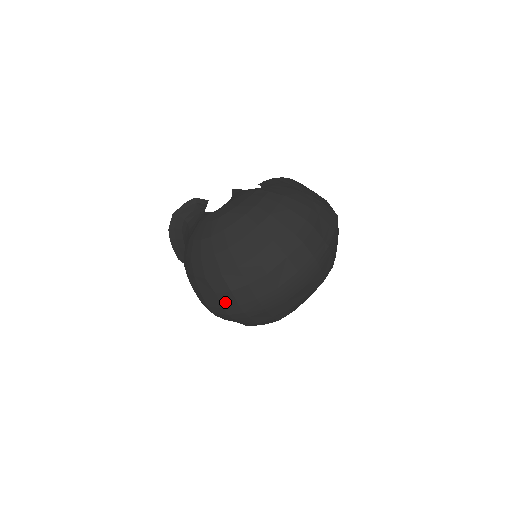
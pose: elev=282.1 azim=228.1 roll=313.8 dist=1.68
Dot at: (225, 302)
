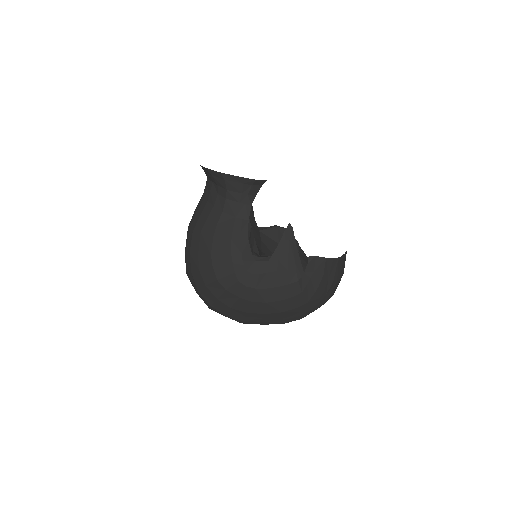
Dot at: occluded
